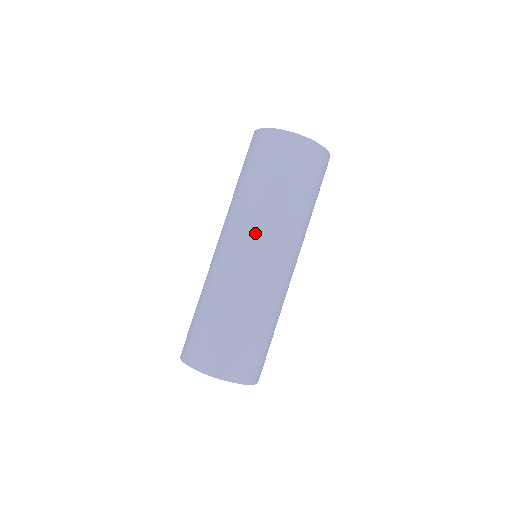
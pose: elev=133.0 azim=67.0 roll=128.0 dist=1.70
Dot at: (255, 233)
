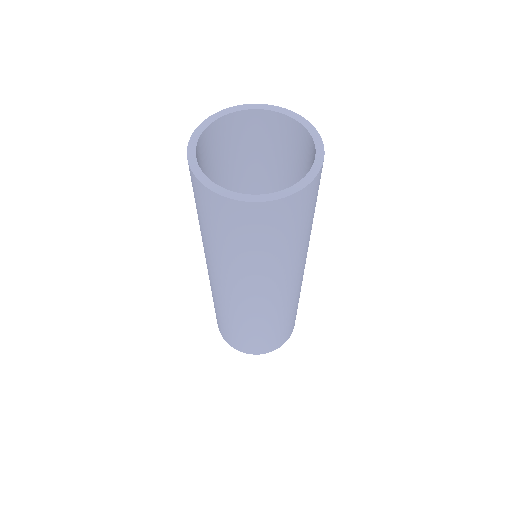
Dot at: (258, 290)
